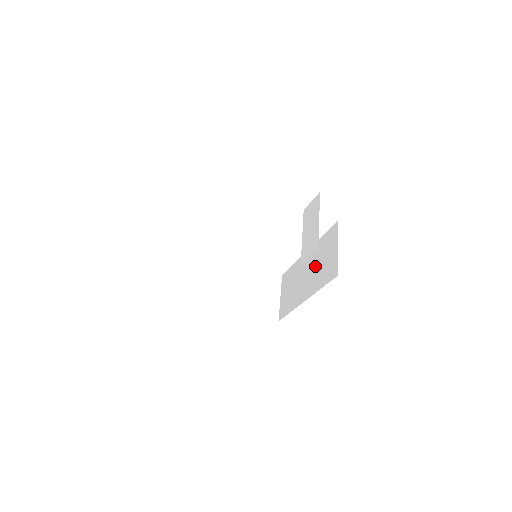
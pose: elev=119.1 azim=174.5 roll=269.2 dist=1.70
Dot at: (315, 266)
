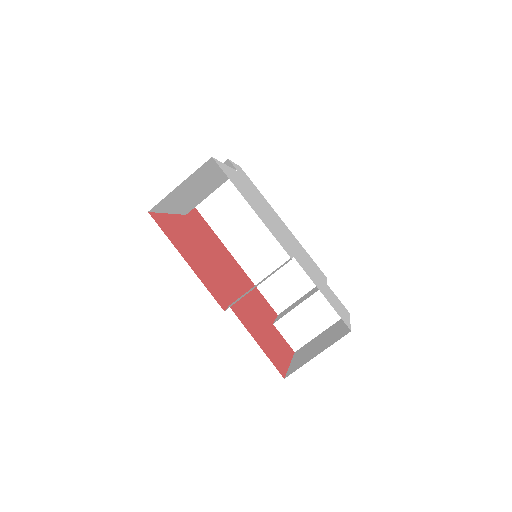
Dot at: (274, 259)
